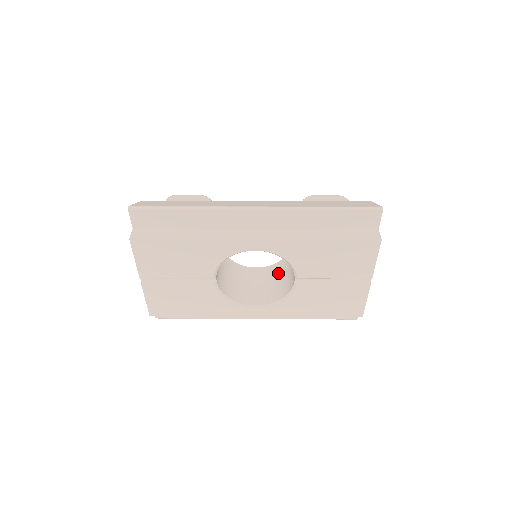
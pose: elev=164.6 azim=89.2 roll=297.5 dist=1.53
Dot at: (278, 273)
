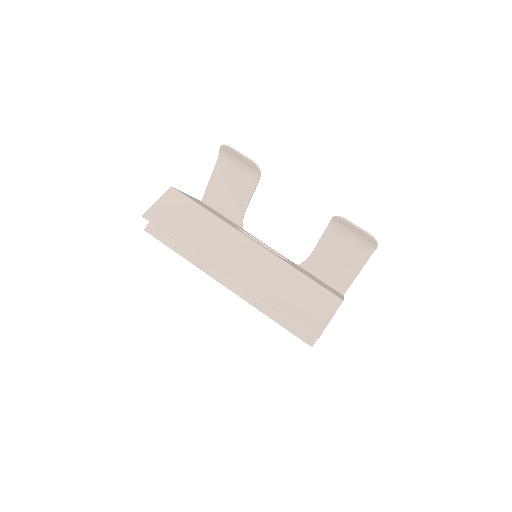
Dot at: occluded
